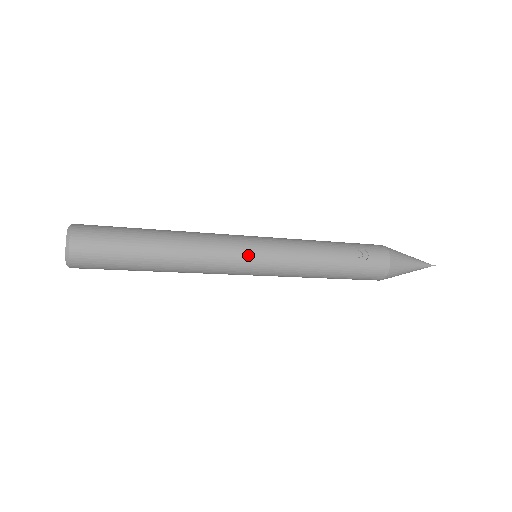
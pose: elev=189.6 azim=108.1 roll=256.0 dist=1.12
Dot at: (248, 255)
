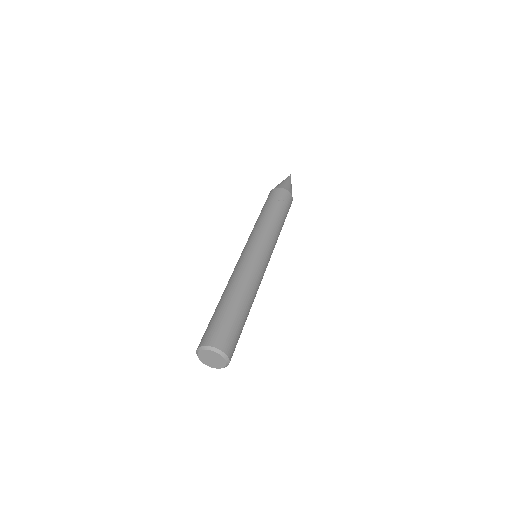
Dot at: (262, 257)
